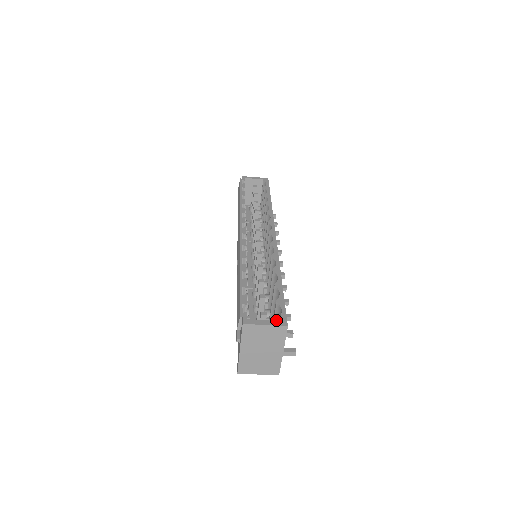
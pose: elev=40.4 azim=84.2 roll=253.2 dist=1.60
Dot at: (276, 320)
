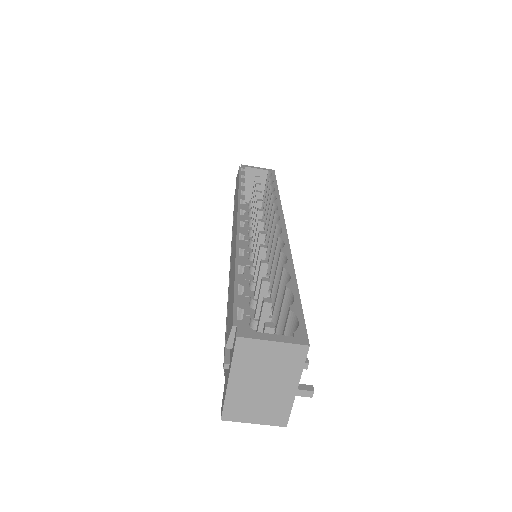
Dot at: occluded
